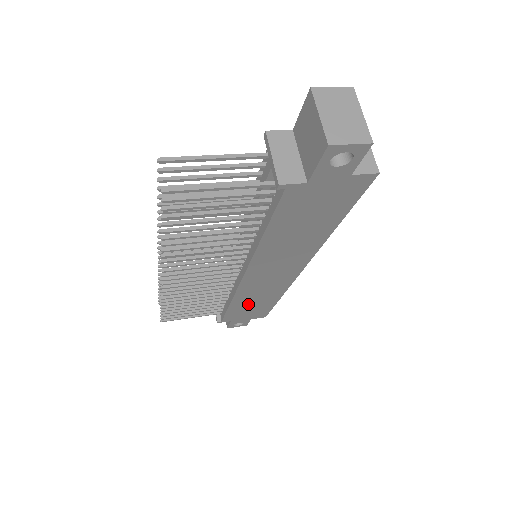
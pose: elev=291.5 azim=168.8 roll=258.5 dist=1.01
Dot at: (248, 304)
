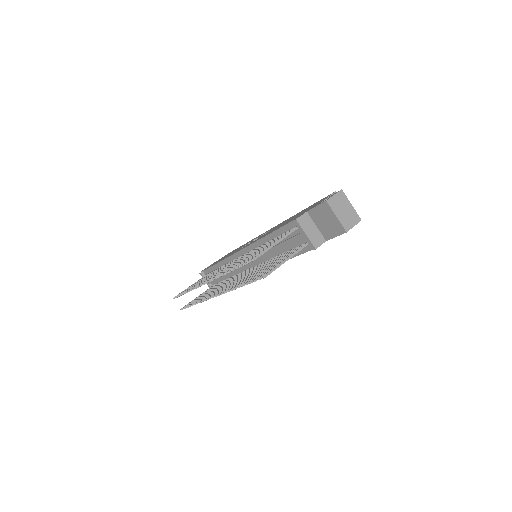
Dot at: occluded
